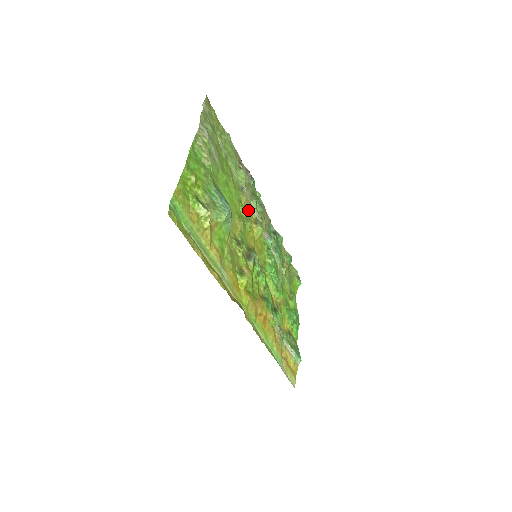
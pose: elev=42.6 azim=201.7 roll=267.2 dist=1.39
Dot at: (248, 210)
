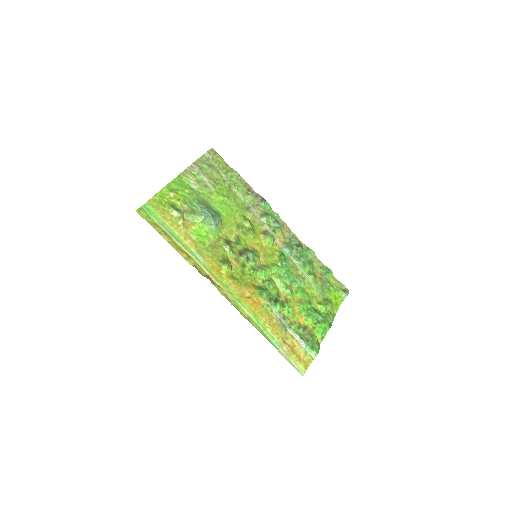
Dot at: (256, 224)
